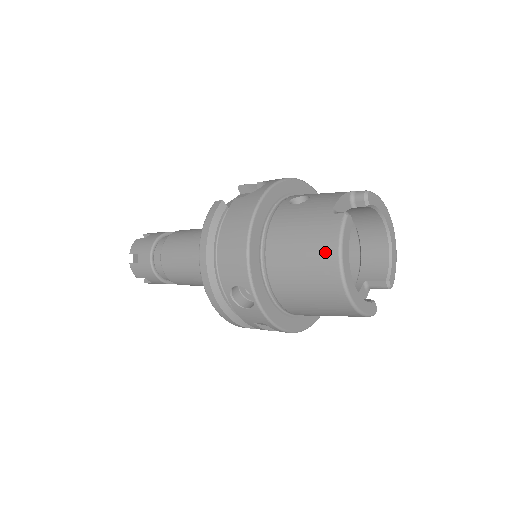
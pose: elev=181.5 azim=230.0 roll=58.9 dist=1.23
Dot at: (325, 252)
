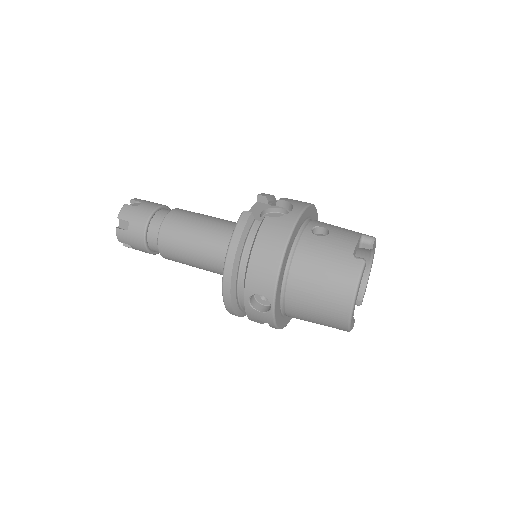
Dot at: (344, 288)
